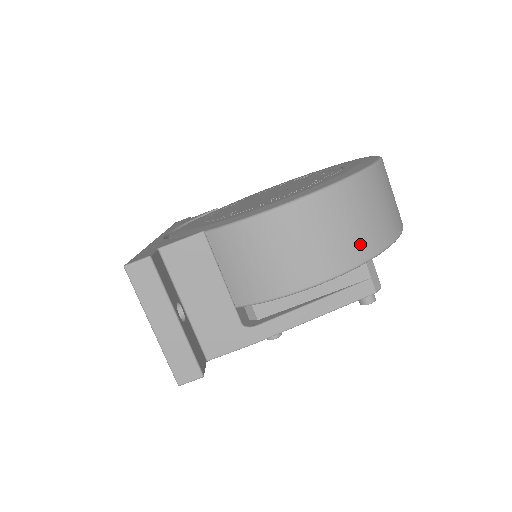
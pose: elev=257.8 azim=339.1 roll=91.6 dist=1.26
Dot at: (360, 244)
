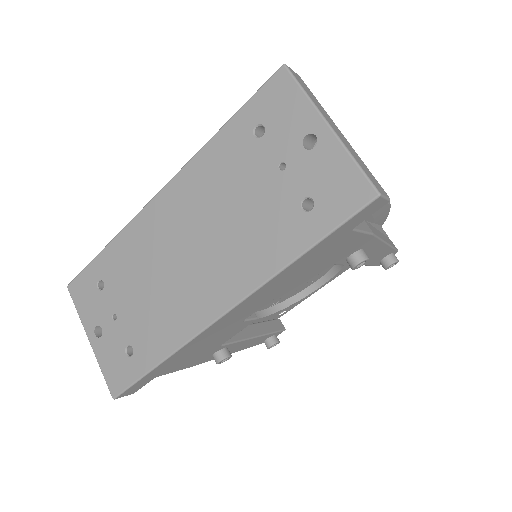
Dot at: occluded
